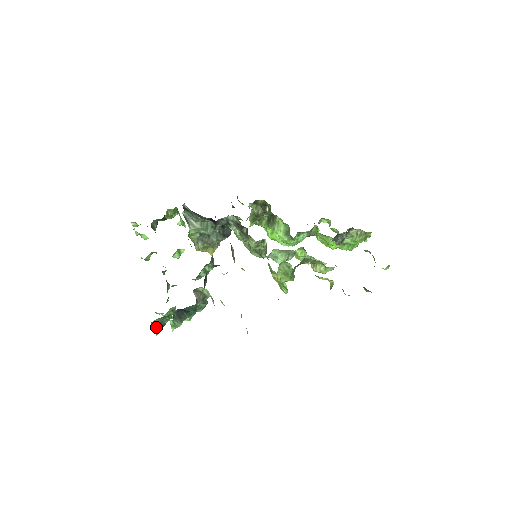
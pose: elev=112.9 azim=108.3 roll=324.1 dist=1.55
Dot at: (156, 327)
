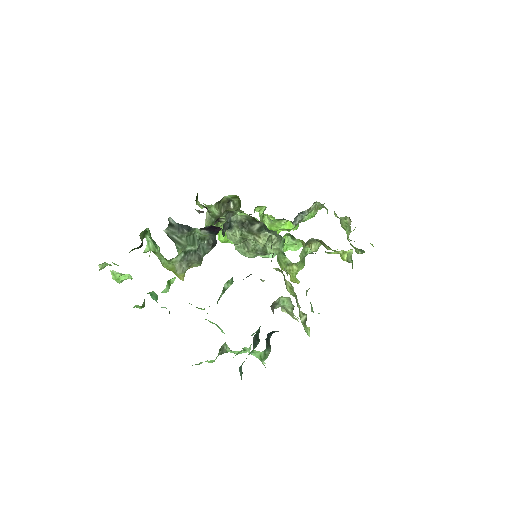
Dot at: (241, 371)
